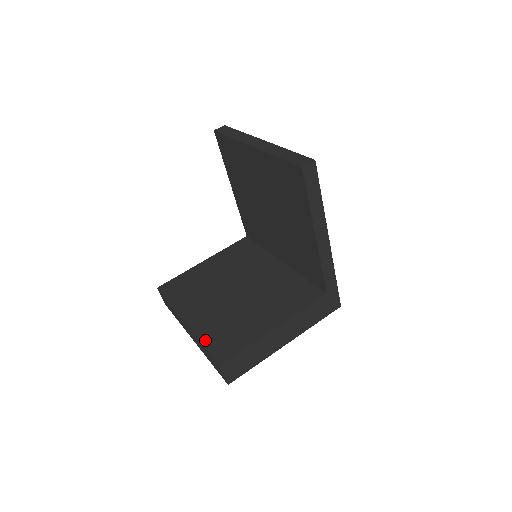
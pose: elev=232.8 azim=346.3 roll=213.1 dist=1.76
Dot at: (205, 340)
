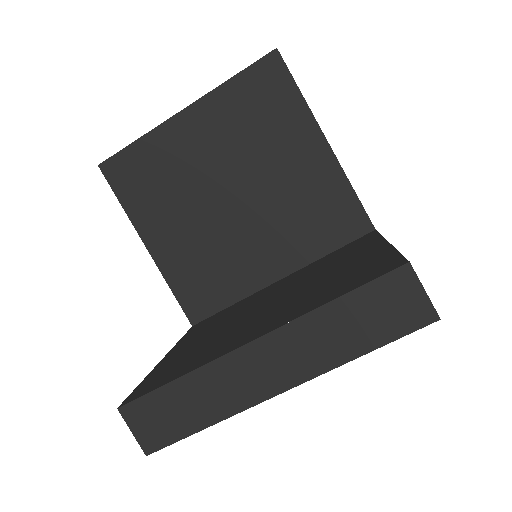
Dot at: (328, 299)
